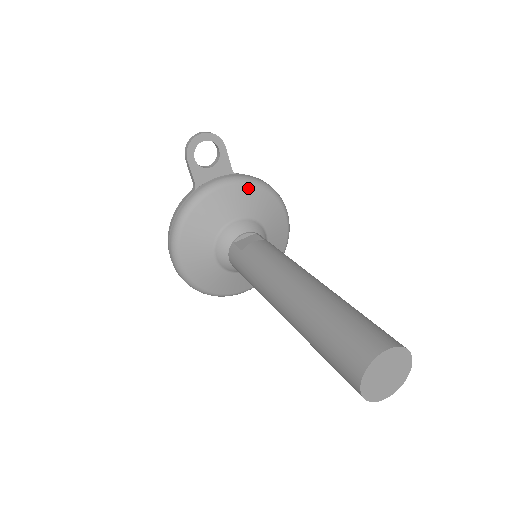
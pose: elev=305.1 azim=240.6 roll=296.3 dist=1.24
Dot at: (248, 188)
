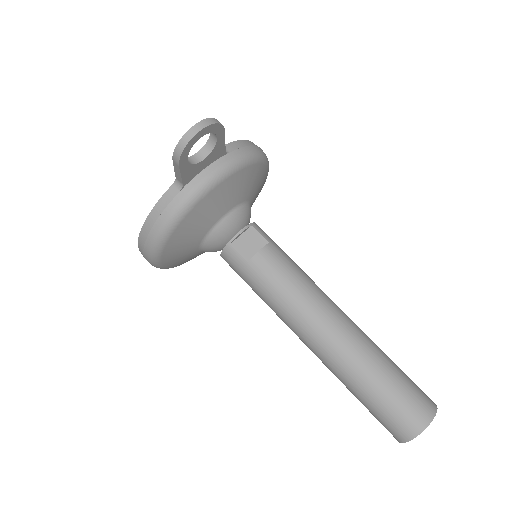
Dot at: (244, 172)
